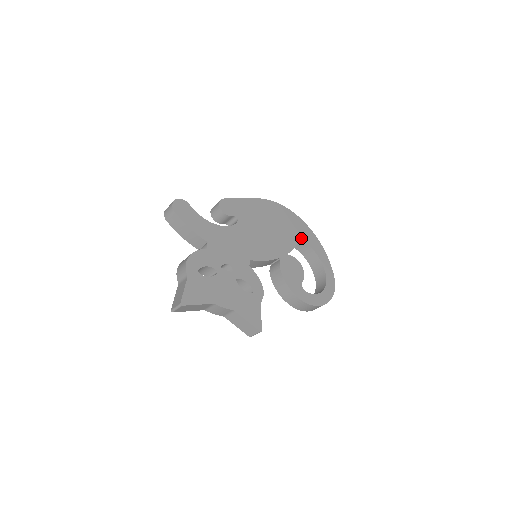
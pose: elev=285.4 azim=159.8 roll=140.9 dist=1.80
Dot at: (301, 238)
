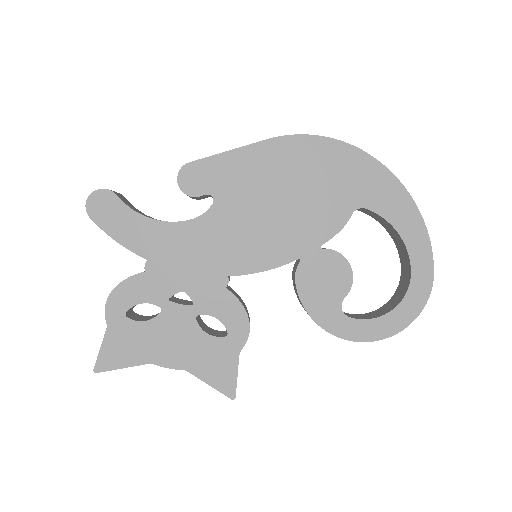
Dot at: (363, 204)
